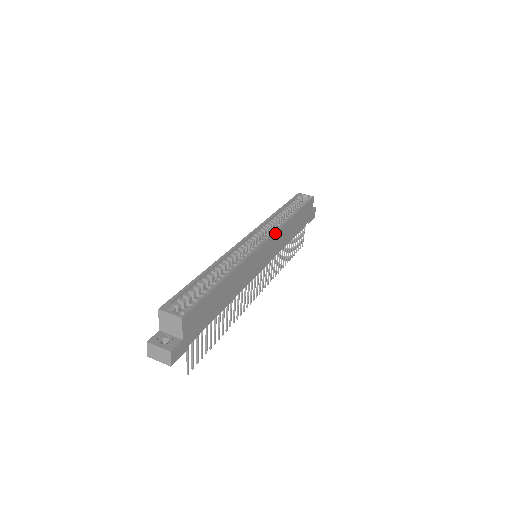
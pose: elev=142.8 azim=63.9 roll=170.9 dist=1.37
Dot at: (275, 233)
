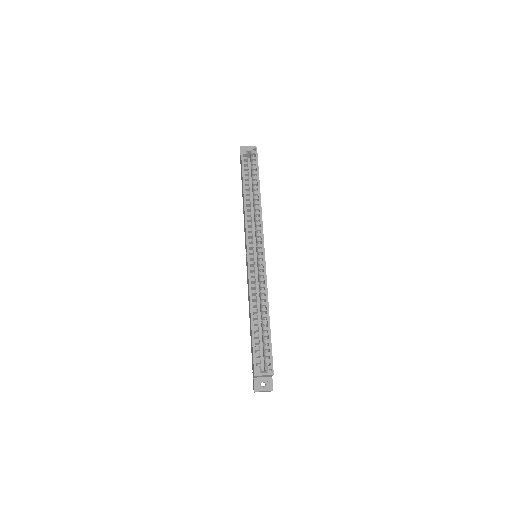
Dot at: occluded
